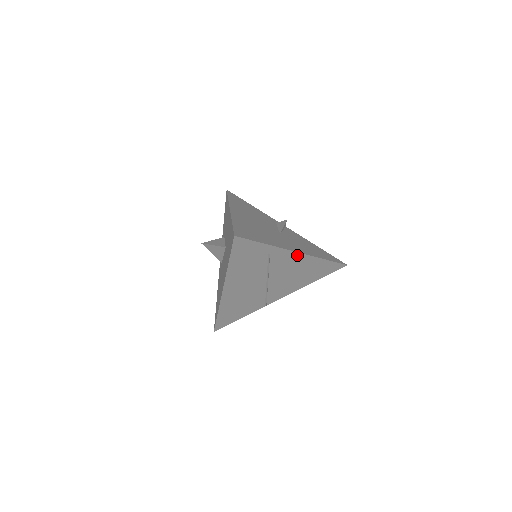
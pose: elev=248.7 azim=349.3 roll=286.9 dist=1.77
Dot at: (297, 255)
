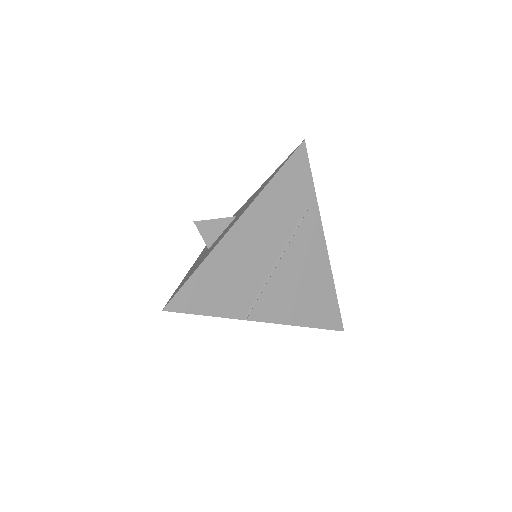
Dot at: (322, 245)
